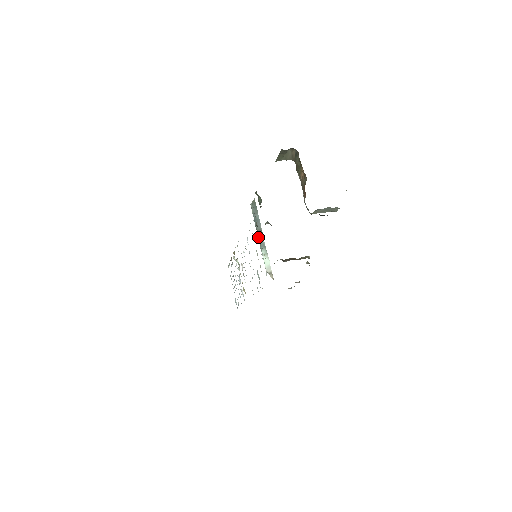
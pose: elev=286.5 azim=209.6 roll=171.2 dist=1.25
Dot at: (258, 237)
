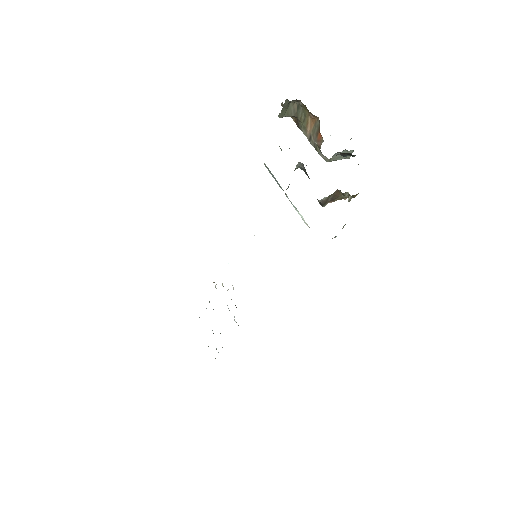
Dot at: occluded
